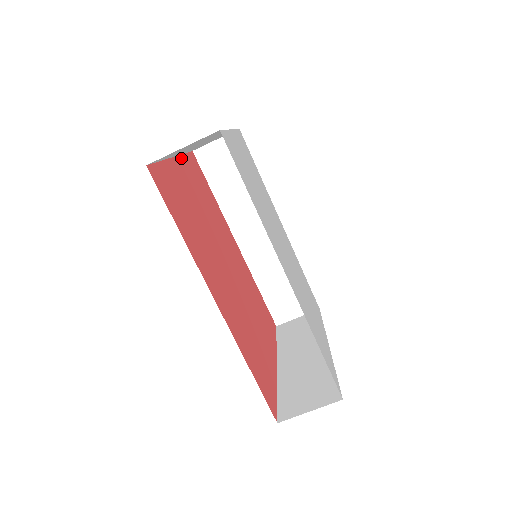
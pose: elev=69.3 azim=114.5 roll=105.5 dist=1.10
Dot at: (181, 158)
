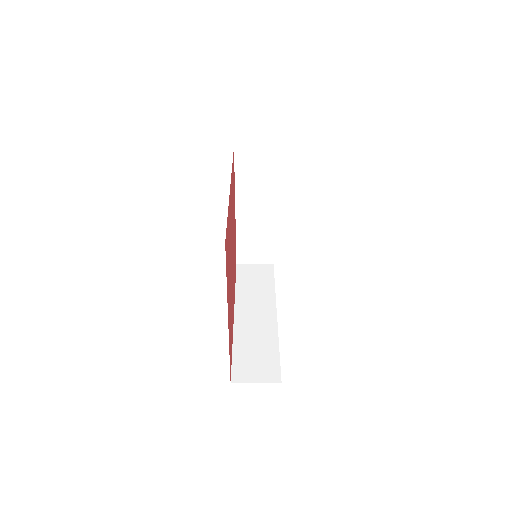
Dot at: (227, 301)
